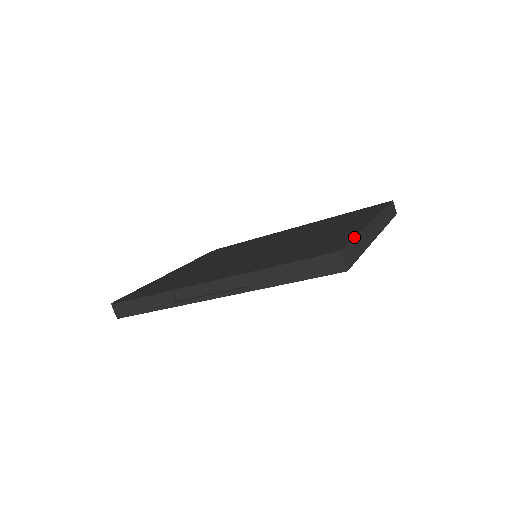
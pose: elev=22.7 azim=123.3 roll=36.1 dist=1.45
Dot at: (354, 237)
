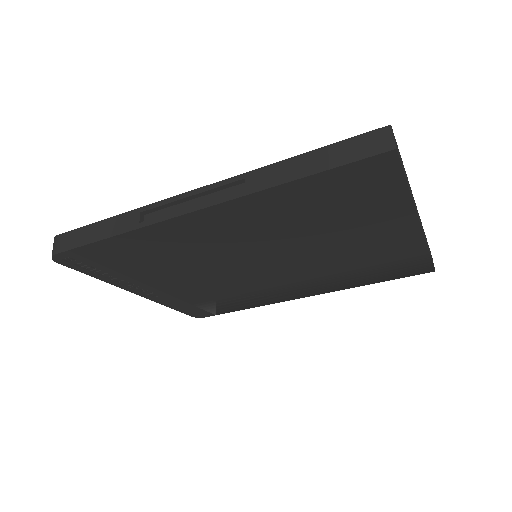
Dot at: (402, 162)
